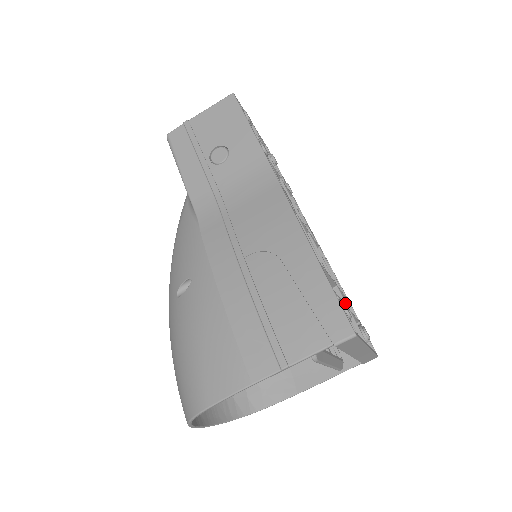
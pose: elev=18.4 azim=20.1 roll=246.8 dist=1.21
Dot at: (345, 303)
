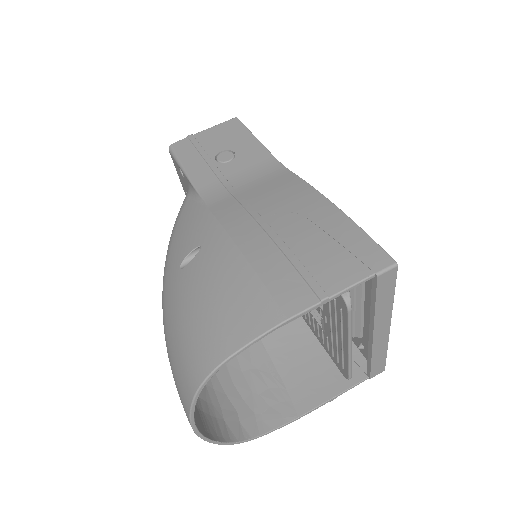
Dot at: occluded
